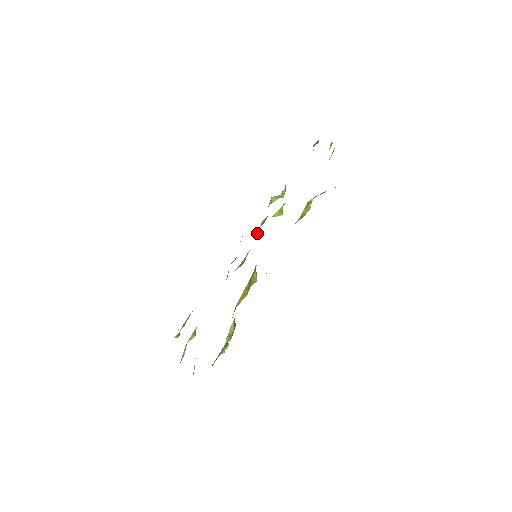
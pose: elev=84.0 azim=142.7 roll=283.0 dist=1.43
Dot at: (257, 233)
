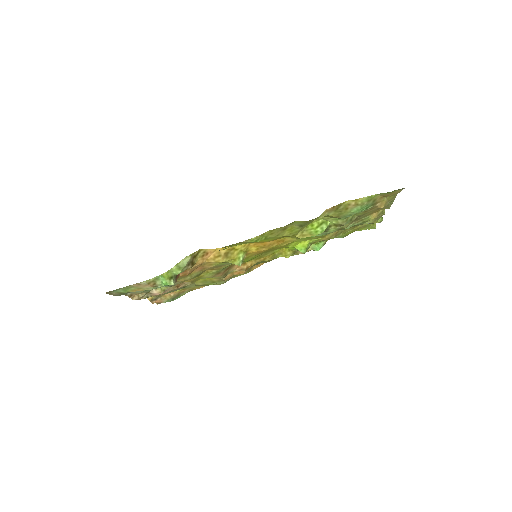
Dot at: (274, 255)
